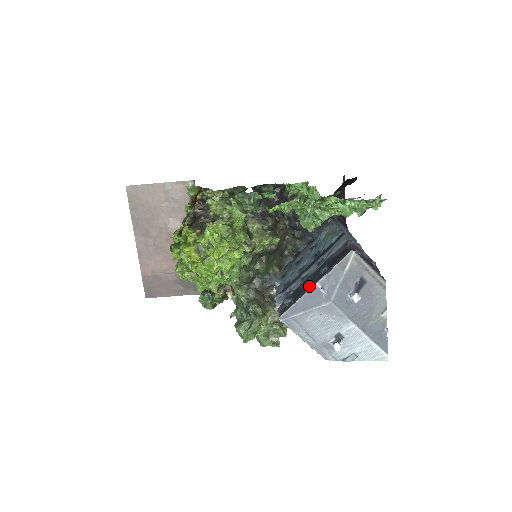
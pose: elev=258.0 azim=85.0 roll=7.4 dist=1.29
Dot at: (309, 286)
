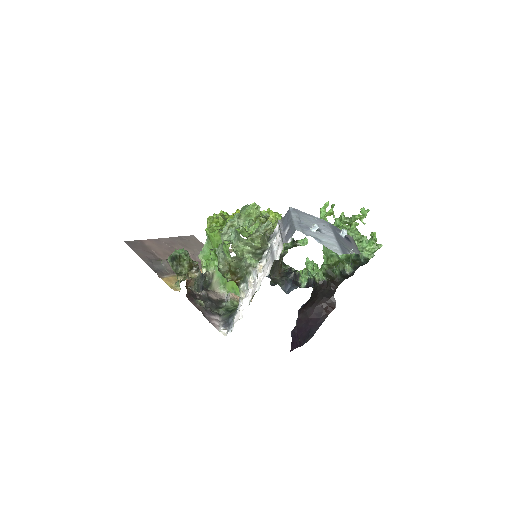
Dot at: occluded
